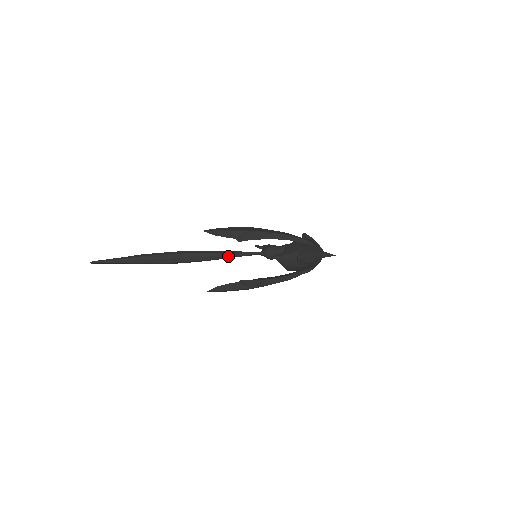
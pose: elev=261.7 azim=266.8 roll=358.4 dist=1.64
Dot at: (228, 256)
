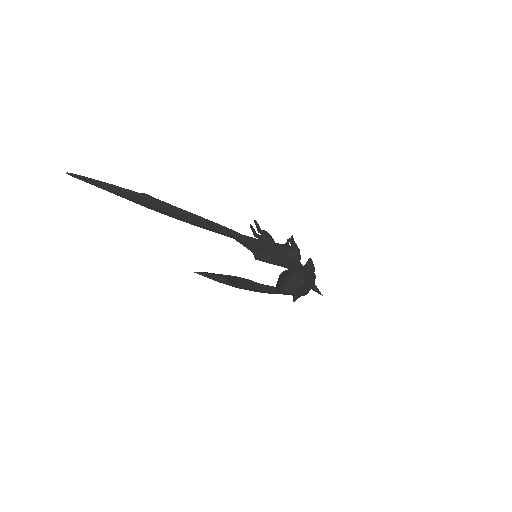
Dot at: (228, 236)
